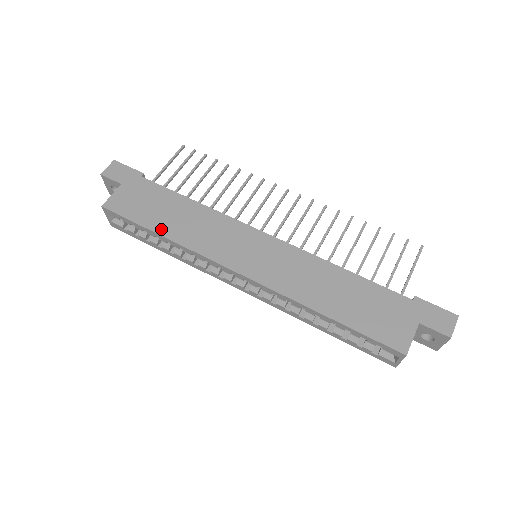
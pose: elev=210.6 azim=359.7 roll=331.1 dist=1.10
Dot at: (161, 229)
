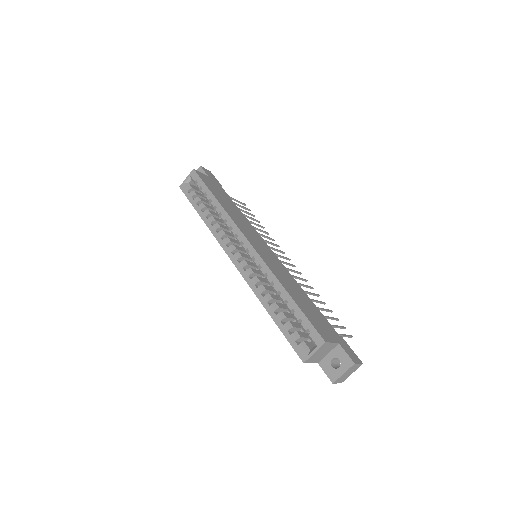
Dot at: (218, 199)
